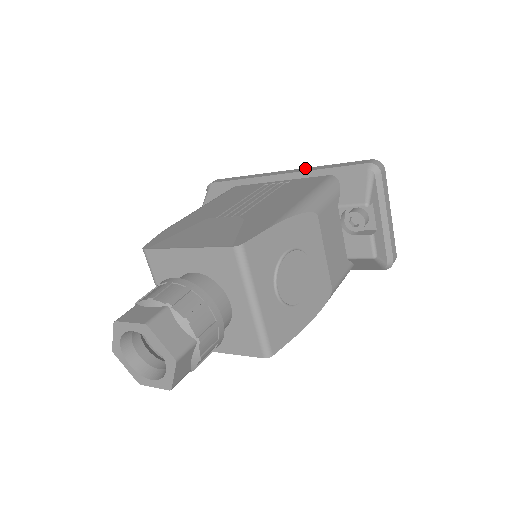
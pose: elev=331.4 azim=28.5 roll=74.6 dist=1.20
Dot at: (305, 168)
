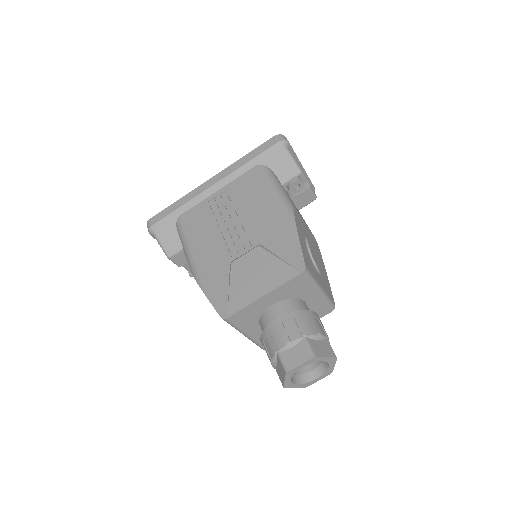
Dot at: (226, 169)
